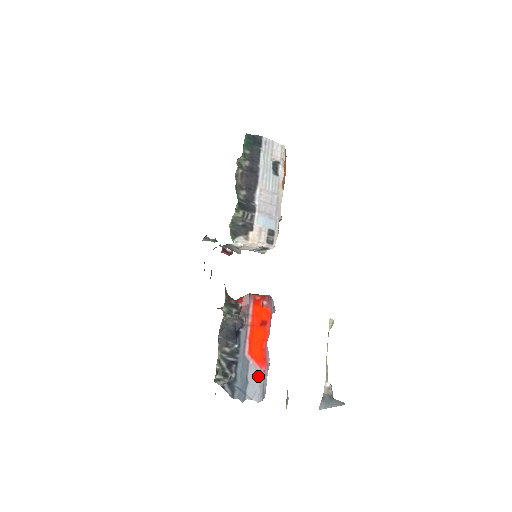
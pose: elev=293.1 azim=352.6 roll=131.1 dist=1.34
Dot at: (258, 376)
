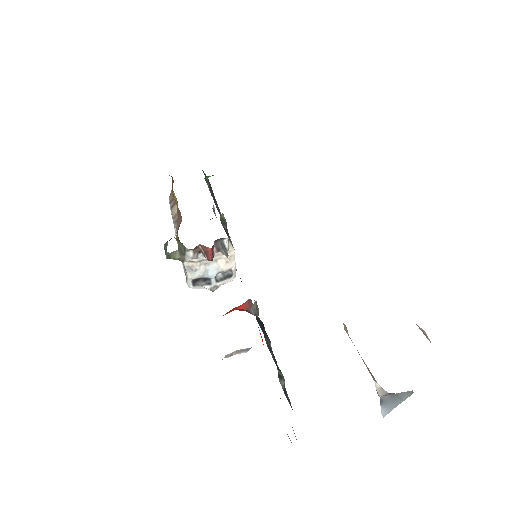
Dot at: occluded
